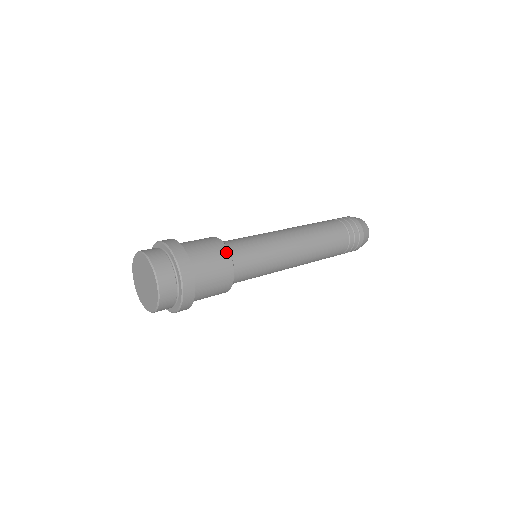
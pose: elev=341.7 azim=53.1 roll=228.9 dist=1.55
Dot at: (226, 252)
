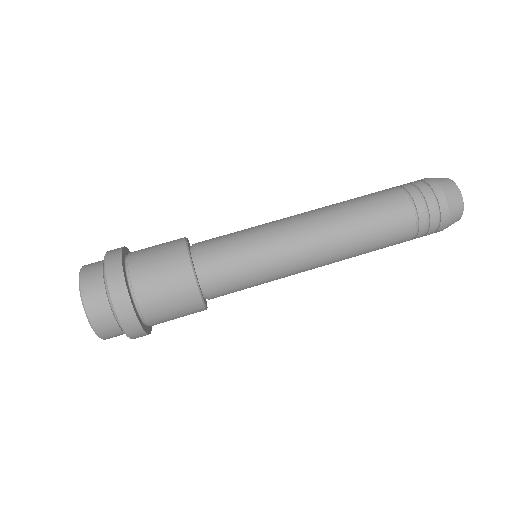
Dot at: (198, 305)
